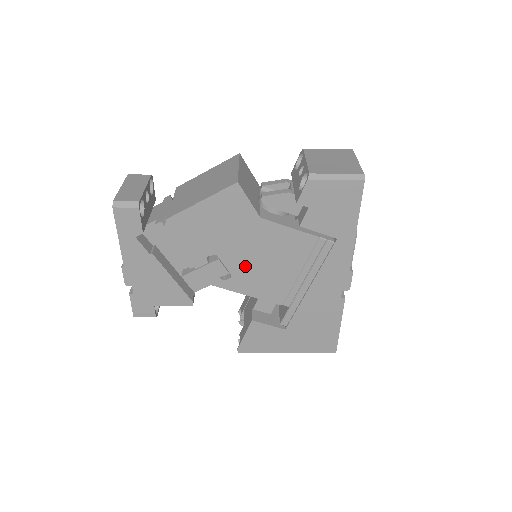
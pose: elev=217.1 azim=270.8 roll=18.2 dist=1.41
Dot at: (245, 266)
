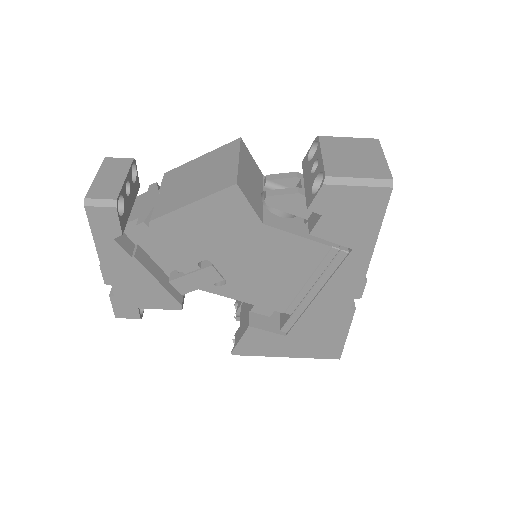
Dot at: (243, 273)
